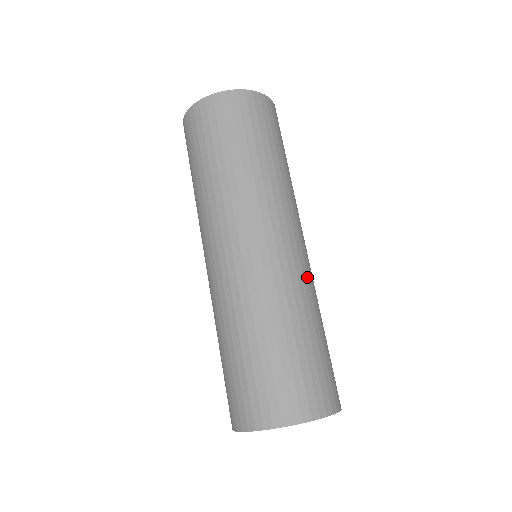
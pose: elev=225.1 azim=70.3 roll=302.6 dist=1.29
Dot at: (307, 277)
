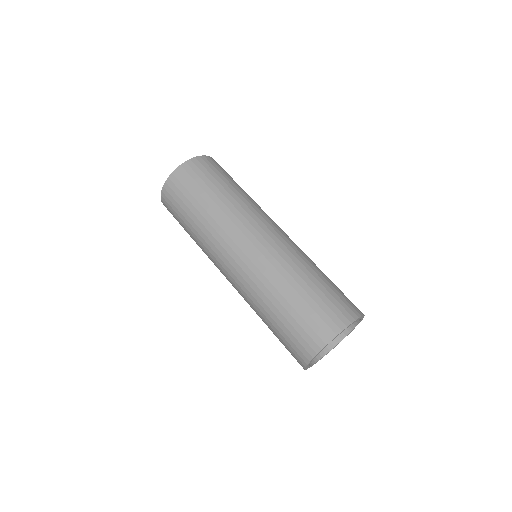
Dot at: (283, 252)
